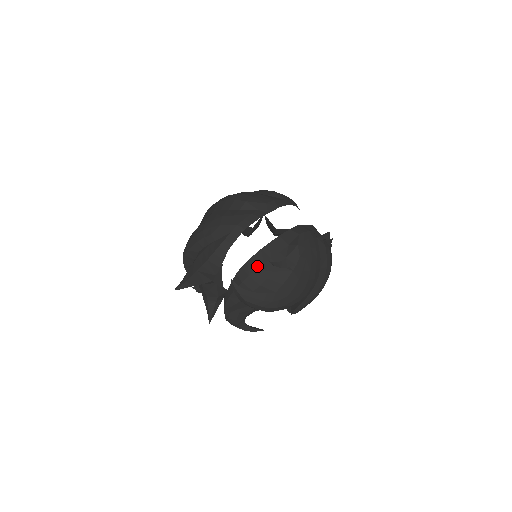
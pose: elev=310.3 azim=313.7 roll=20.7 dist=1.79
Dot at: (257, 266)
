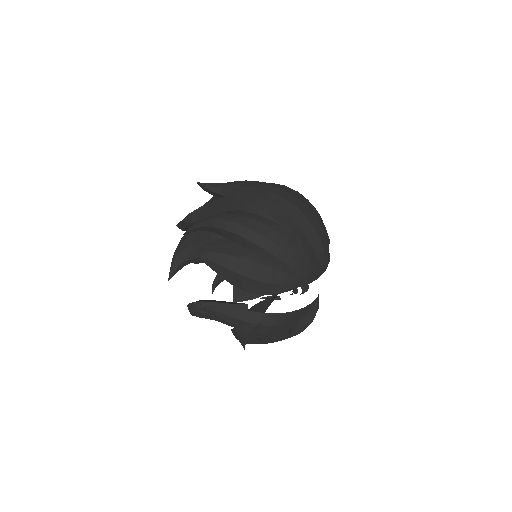
Dot at: (282, 323)
